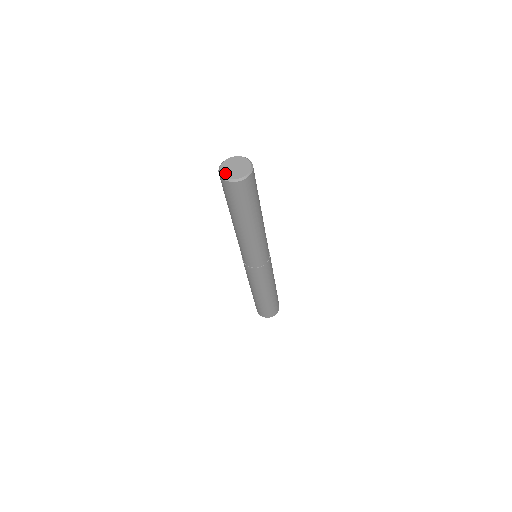
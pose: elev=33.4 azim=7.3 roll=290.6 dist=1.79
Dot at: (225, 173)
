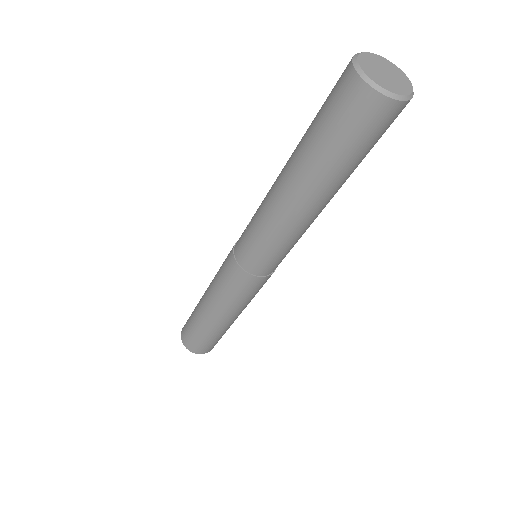
Dot at: (372, 74)
